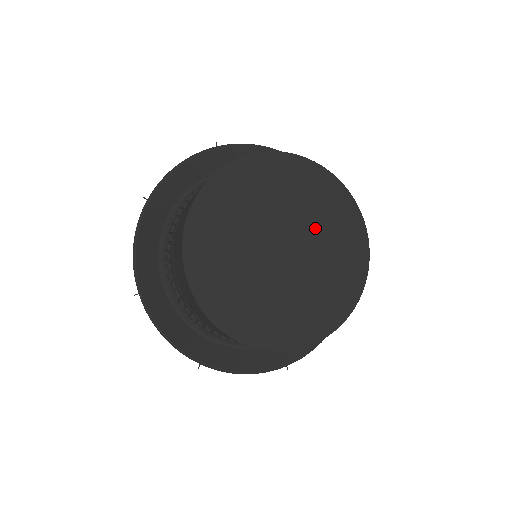
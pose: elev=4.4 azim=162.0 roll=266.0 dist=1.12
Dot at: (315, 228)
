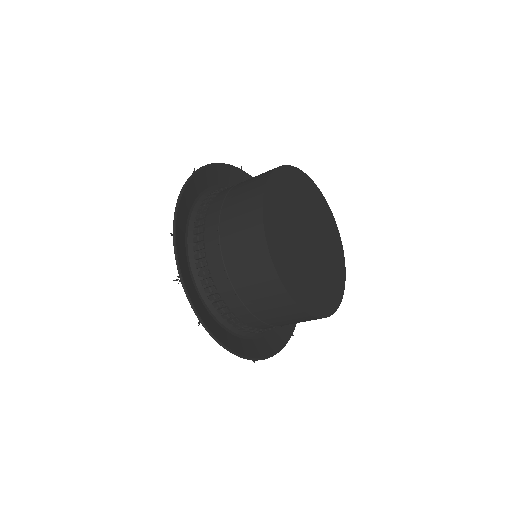
Dot at: (314, 218)
